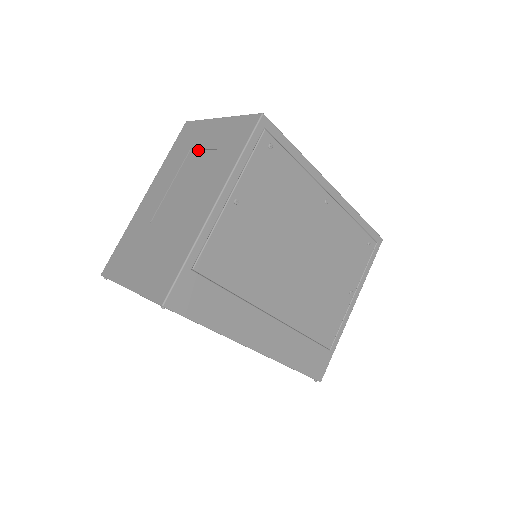
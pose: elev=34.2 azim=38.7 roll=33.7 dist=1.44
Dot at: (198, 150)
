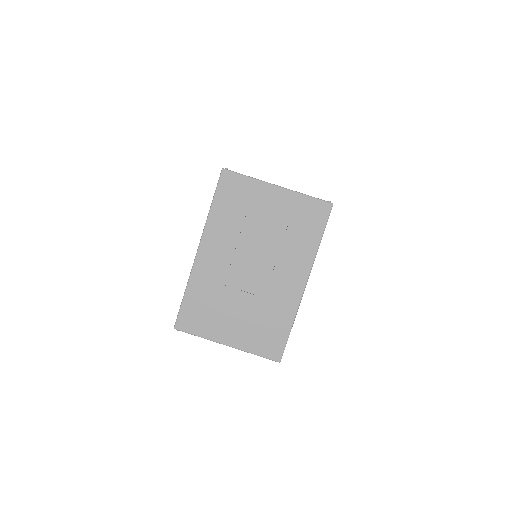
Dot at: (259, 217)
